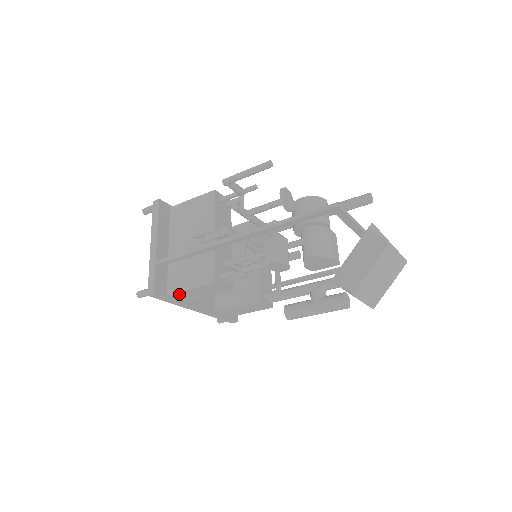
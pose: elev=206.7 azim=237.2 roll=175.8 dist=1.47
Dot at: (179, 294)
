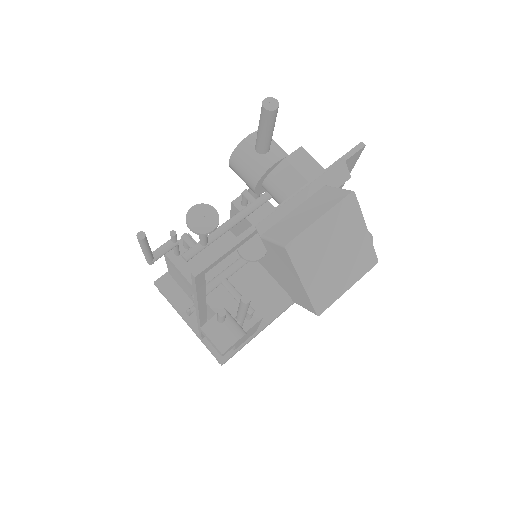
Dot at: occluded
